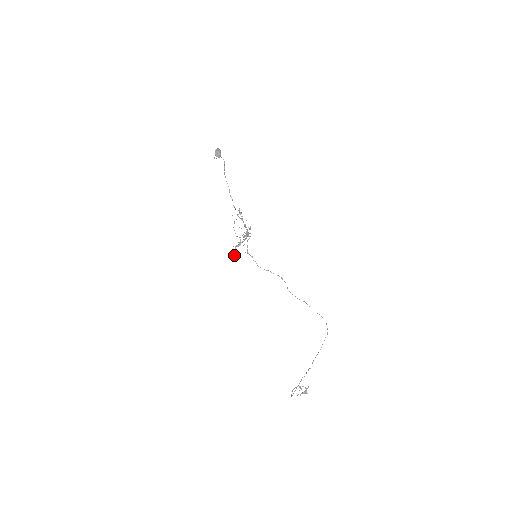
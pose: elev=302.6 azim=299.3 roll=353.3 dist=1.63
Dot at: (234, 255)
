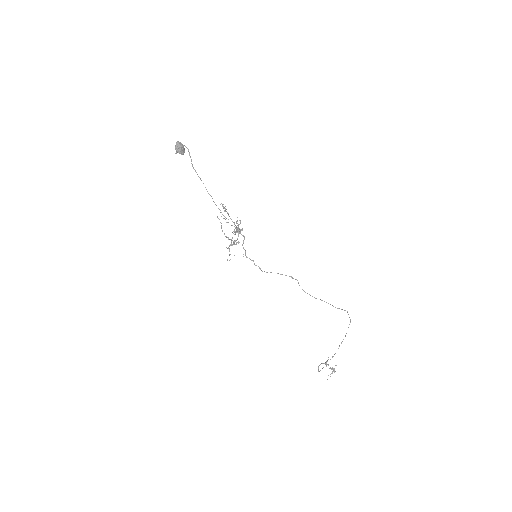
Dot at: (230, 259)
